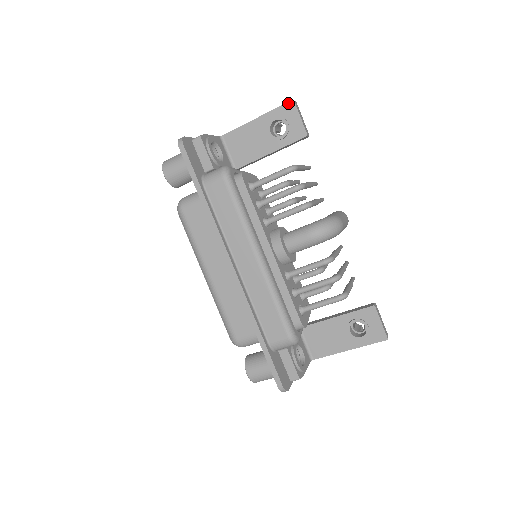
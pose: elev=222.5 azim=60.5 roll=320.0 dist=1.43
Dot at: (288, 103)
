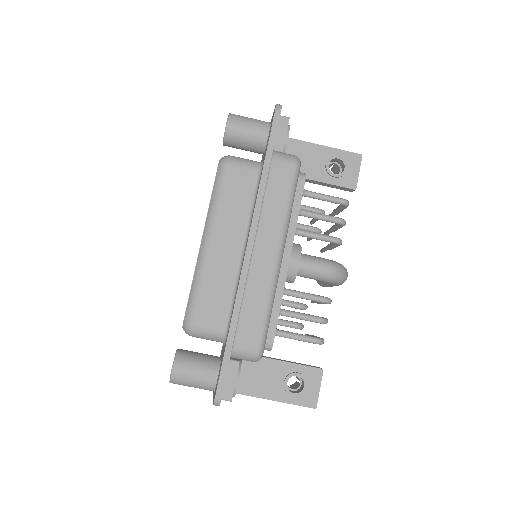
Dot at: (357, 154)
